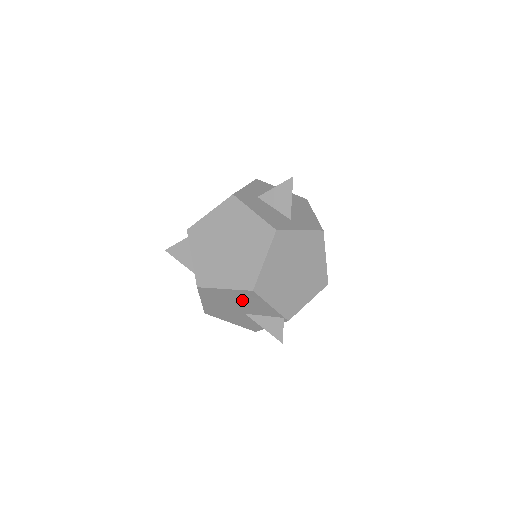
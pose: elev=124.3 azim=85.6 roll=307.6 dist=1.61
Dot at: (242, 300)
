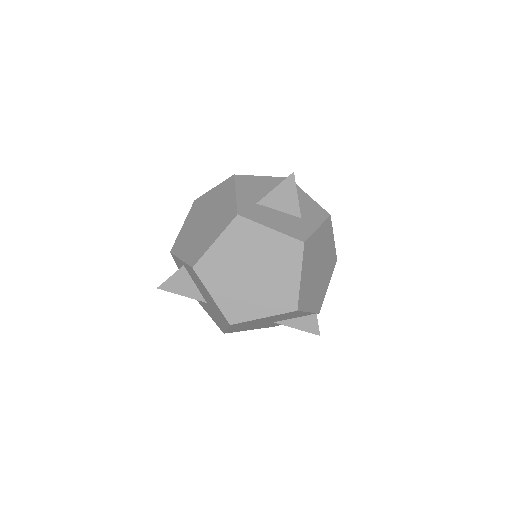
Dot at: (278, 317)
